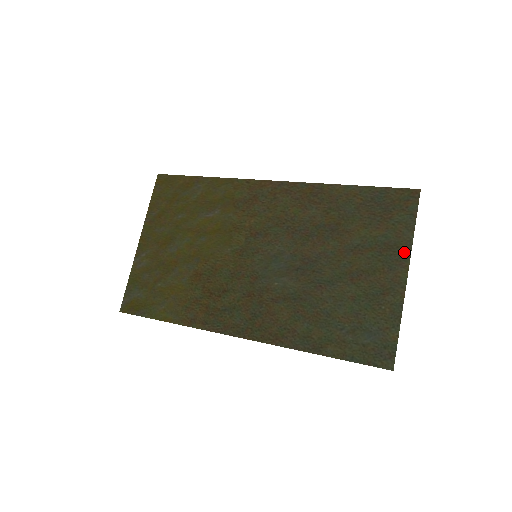
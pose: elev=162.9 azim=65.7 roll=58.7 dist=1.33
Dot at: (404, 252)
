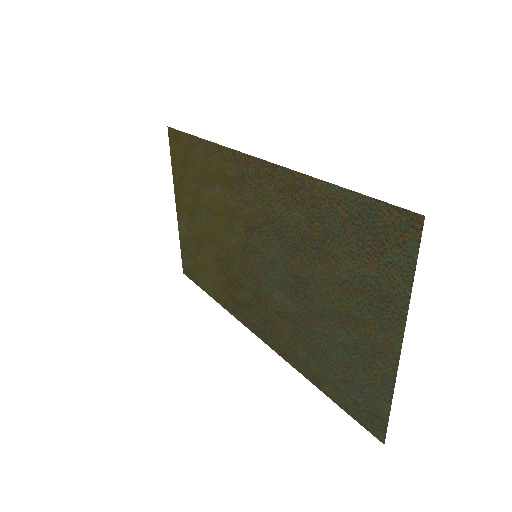
Dot at: (398, 312)
